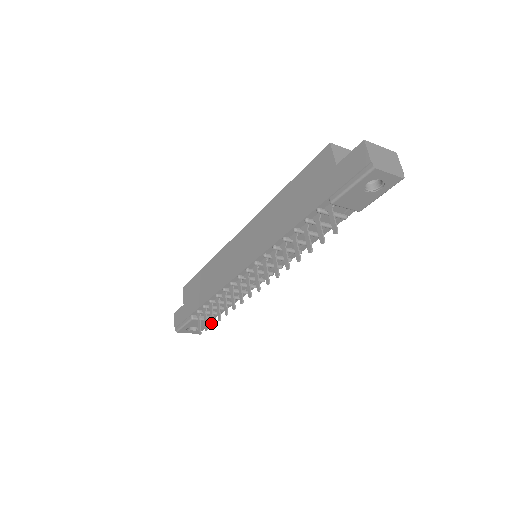
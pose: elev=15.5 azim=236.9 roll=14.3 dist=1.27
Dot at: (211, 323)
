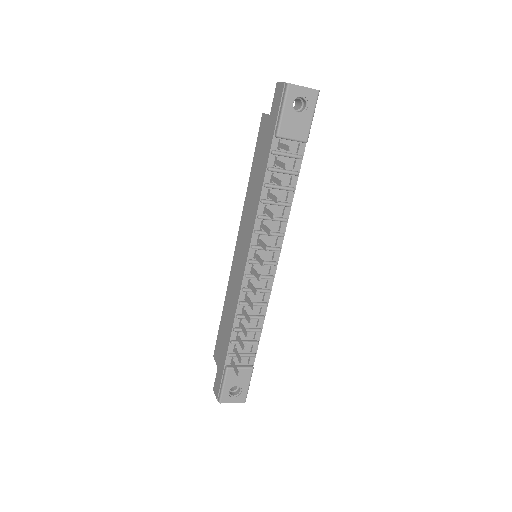
Dot at: (242, 349)
